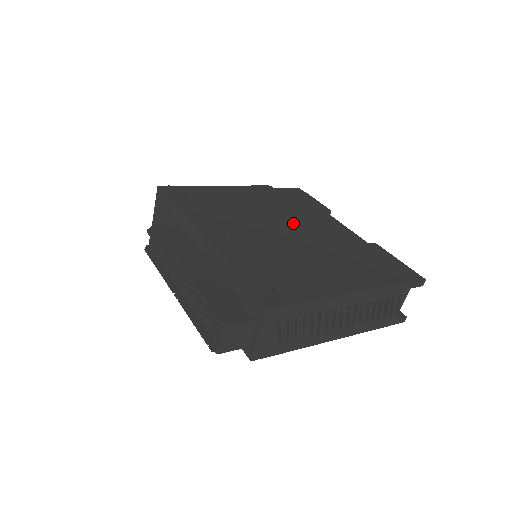
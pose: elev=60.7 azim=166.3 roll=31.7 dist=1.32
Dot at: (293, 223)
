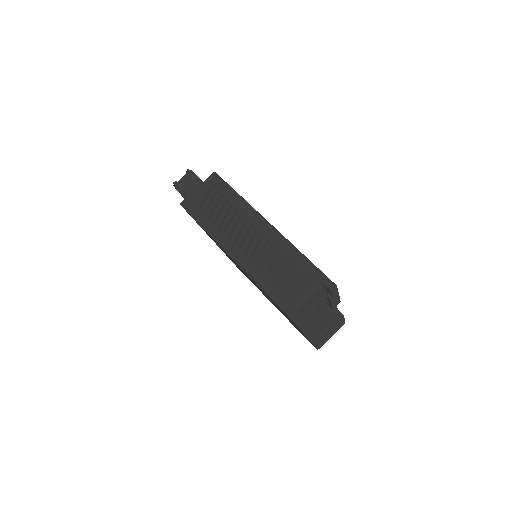
Dot at: occluded
